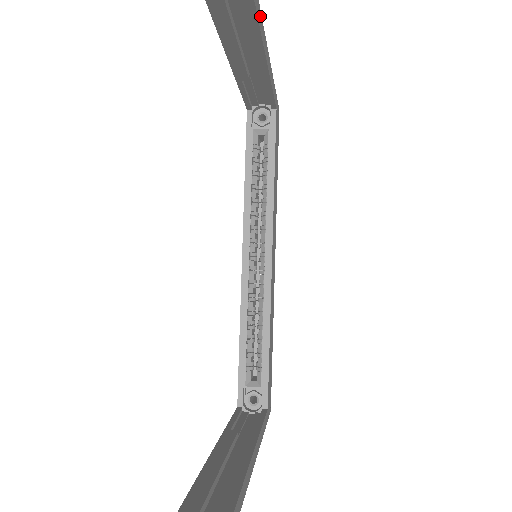
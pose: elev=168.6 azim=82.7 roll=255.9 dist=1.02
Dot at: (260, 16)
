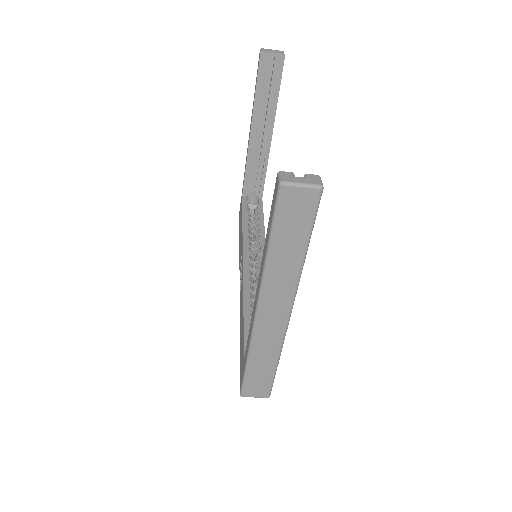
Dot at: occluded
